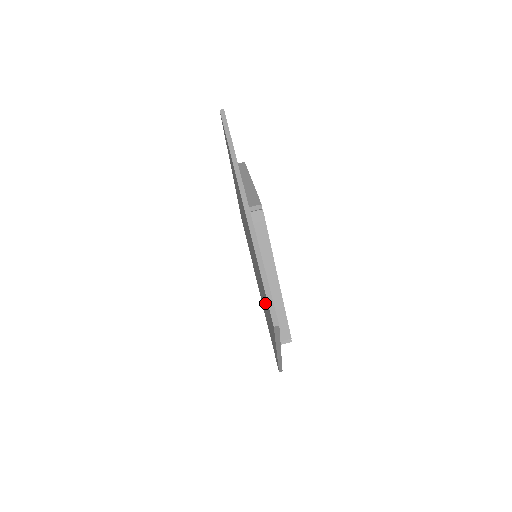
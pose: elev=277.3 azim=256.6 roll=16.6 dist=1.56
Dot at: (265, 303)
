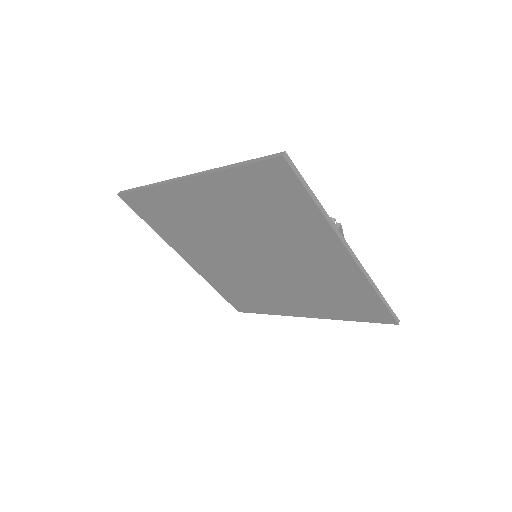
Dot at: (286, 225)
